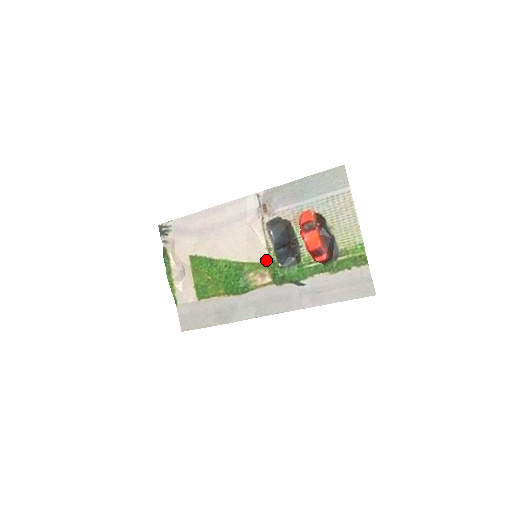
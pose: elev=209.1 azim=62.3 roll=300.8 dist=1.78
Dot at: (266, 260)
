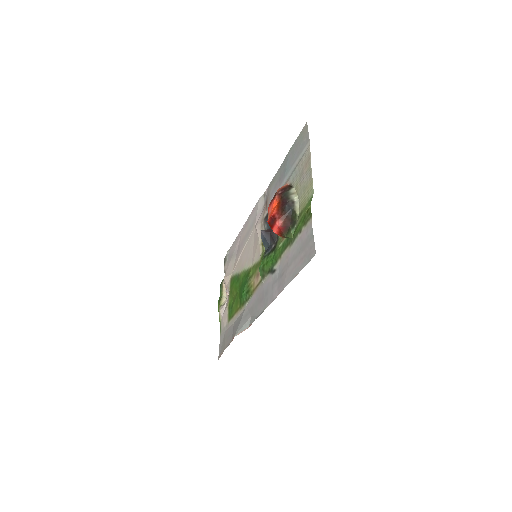
Dot at: (260, 257)
